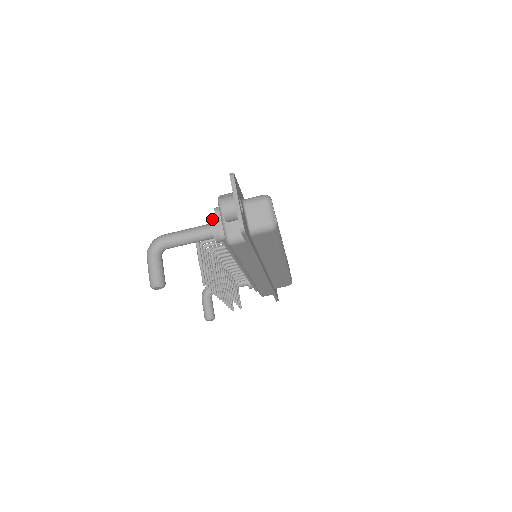
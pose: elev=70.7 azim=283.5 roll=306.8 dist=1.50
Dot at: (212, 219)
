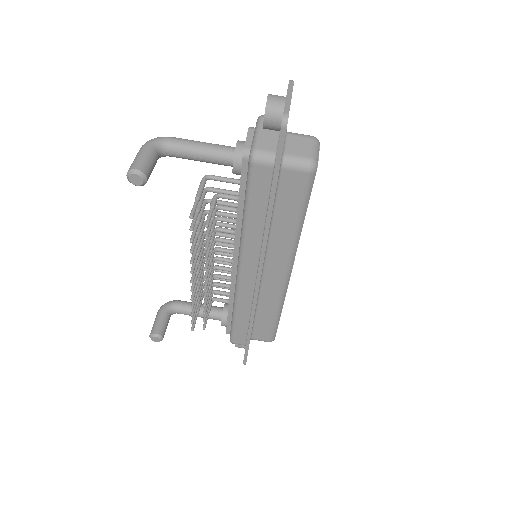
Dot at: occluded
